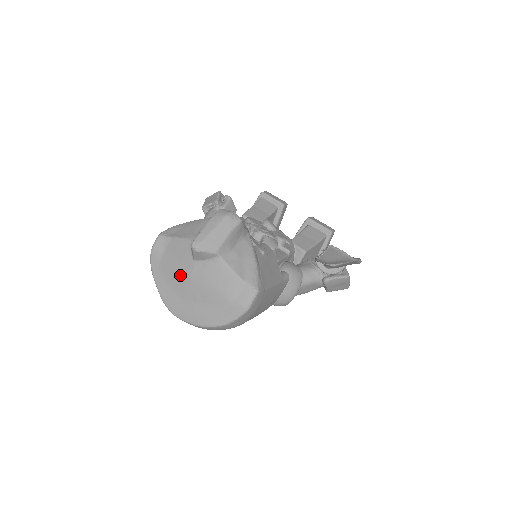
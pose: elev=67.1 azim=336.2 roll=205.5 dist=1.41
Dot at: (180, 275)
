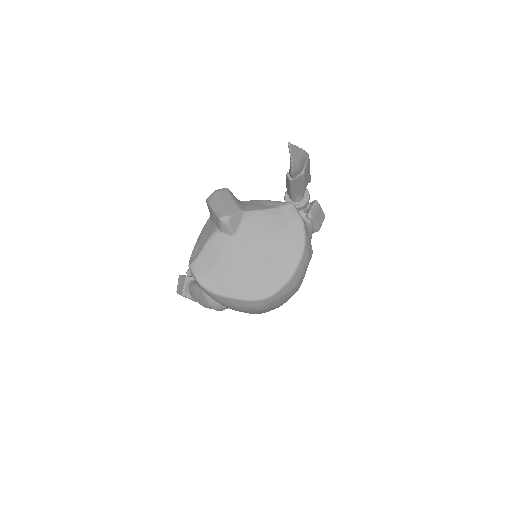
Dot at: (237, 261)
